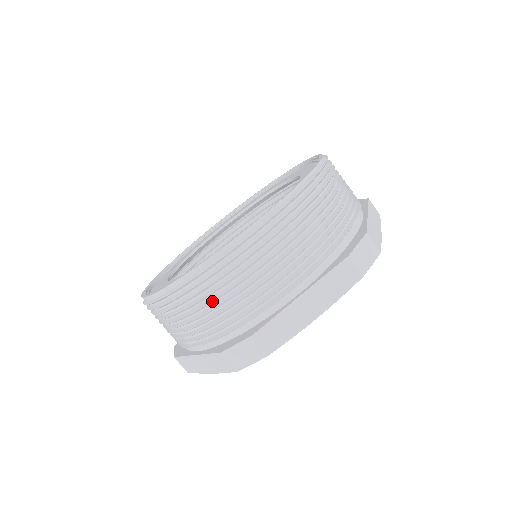
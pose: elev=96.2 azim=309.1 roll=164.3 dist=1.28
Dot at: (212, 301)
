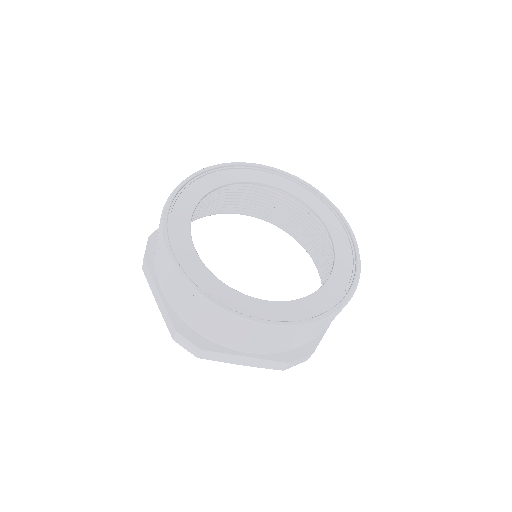
Dot at: (202, 317)
